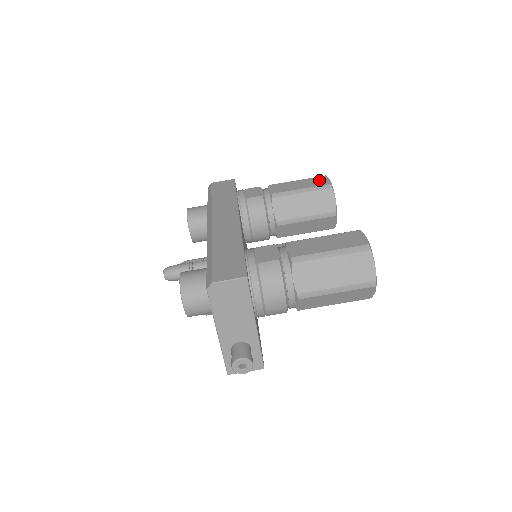
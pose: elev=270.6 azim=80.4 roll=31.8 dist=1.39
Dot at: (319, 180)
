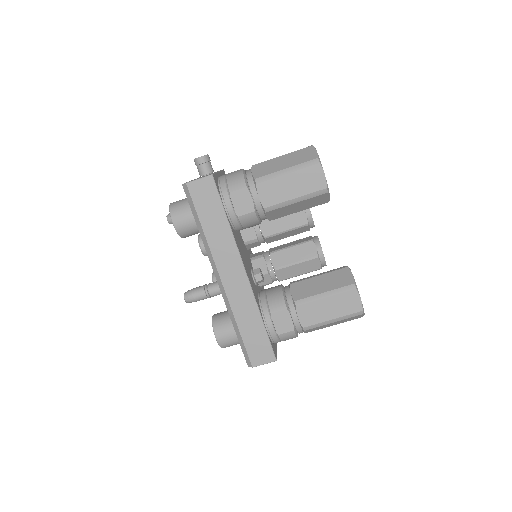
Dot at: (313, 177)
